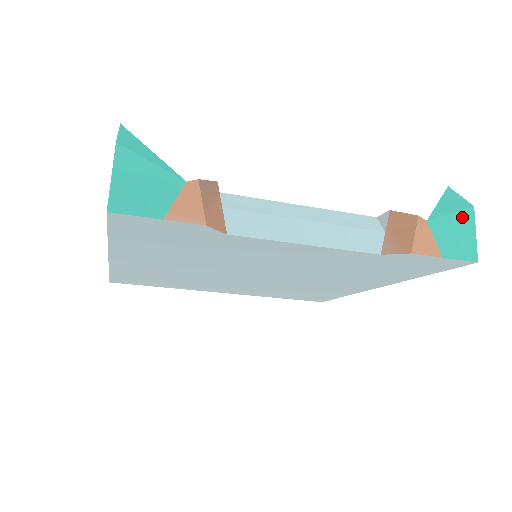
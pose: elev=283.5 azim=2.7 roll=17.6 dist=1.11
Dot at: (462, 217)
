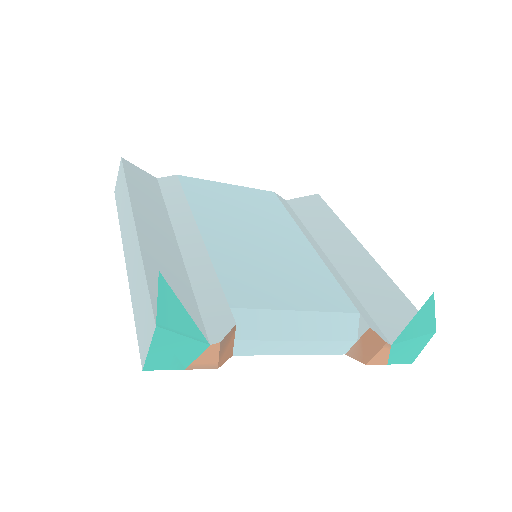
Dot at: (421, 339)
